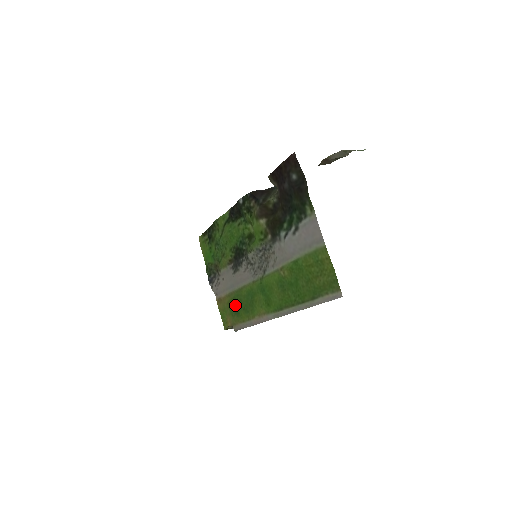
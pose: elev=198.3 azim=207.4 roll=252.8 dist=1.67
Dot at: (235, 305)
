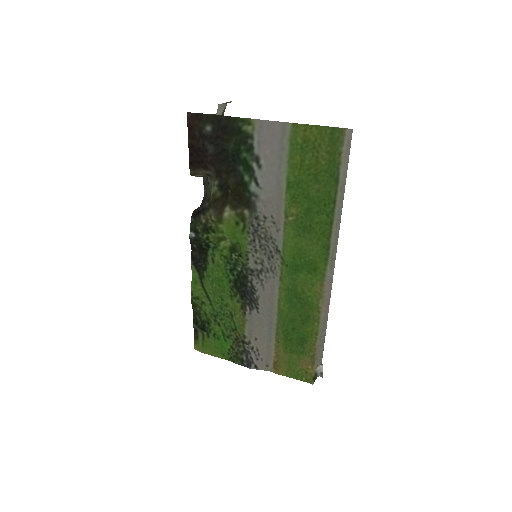
Dot at: (292, 337)
